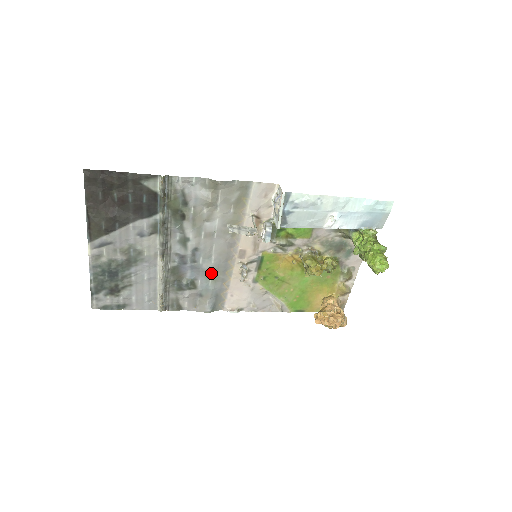
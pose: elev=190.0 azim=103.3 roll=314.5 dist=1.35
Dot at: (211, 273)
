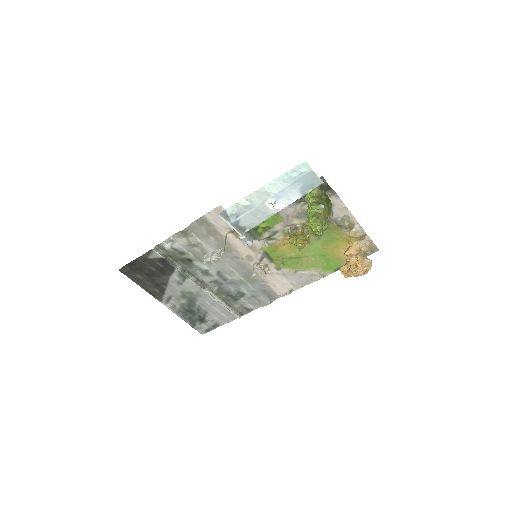
Dot at: (244, 280)
